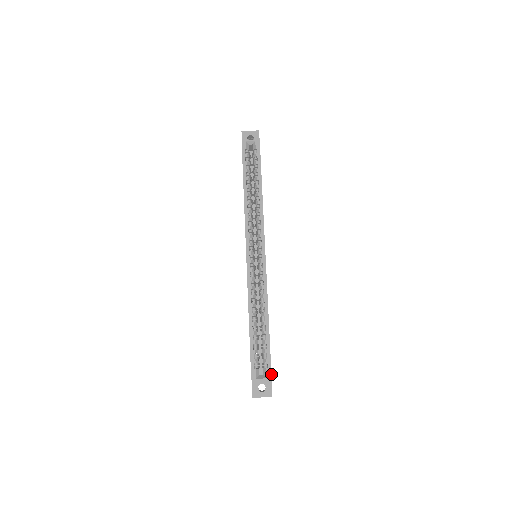
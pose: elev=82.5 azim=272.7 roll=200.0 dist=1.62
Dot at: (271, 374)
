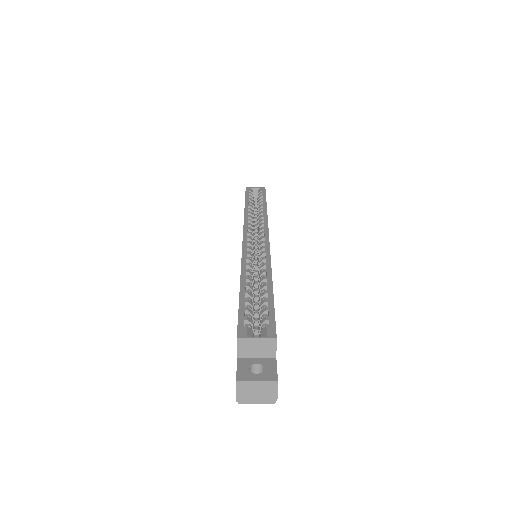
Dot at: (275, 332)
